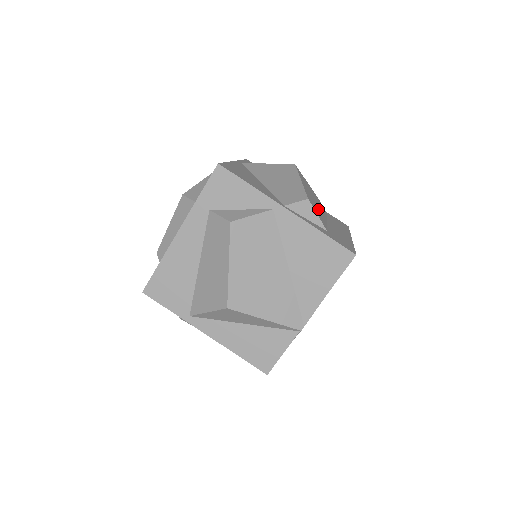
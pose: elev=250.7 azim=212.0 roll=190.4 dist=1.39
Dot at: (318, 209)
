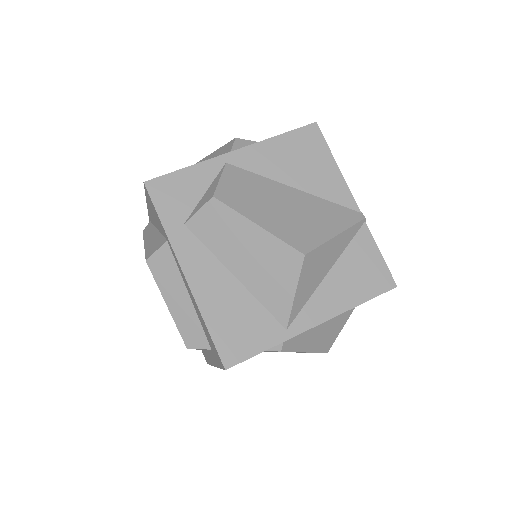
Dot at: occluded
